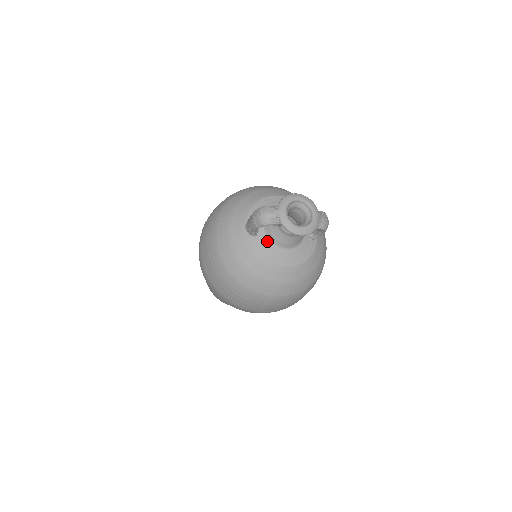
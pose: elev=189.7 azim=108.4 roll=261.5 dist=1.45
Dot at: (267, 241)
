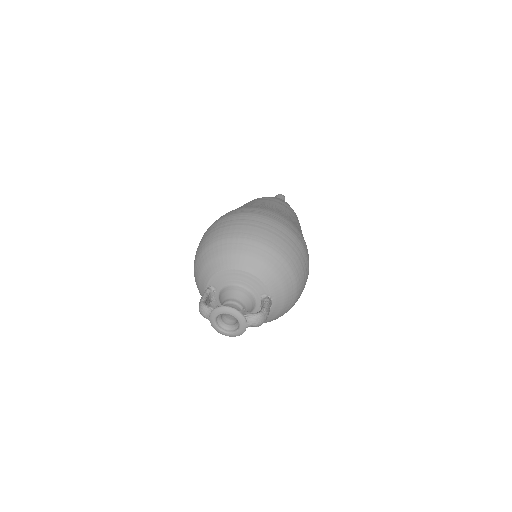
Dot at: occluded
